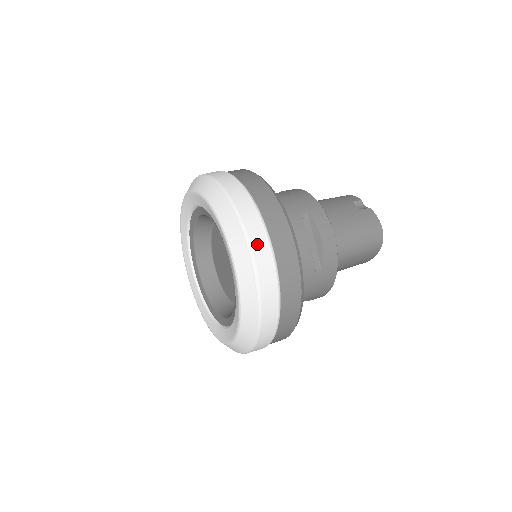
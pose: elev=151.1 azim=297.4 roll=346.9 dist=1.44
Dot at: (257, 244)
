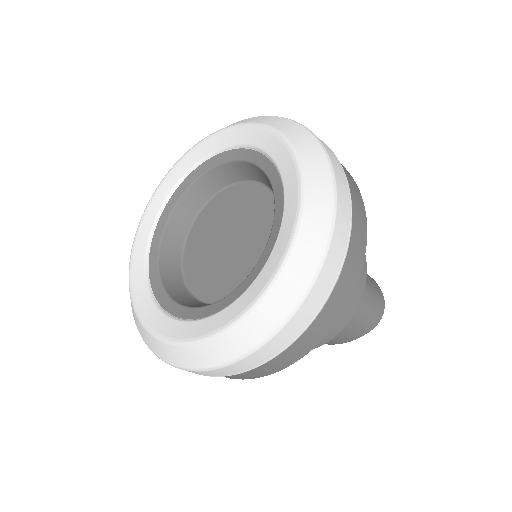
Dot at: (342, 197)
